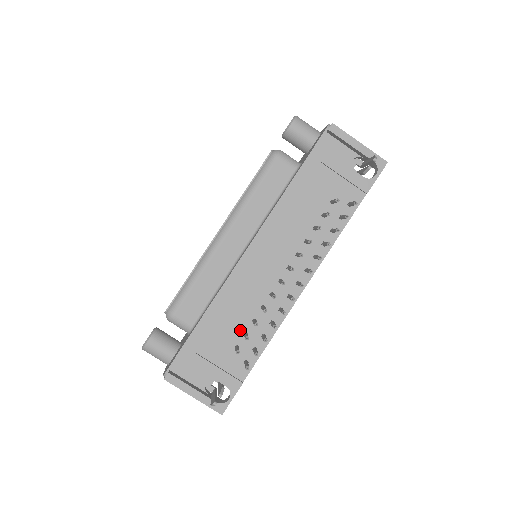
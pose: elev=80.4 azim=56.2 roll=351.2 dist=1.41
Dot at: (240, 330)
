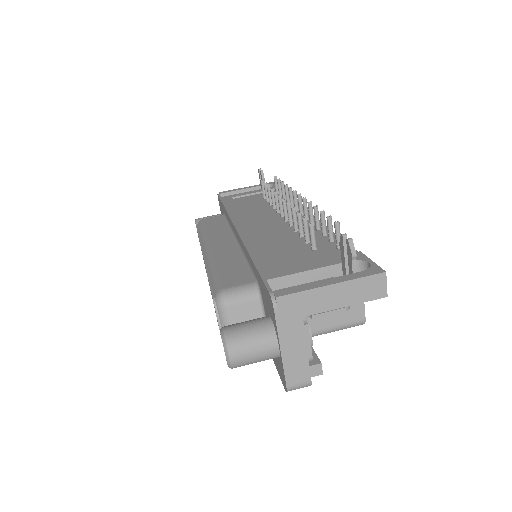
Dot at: (299, 244)
